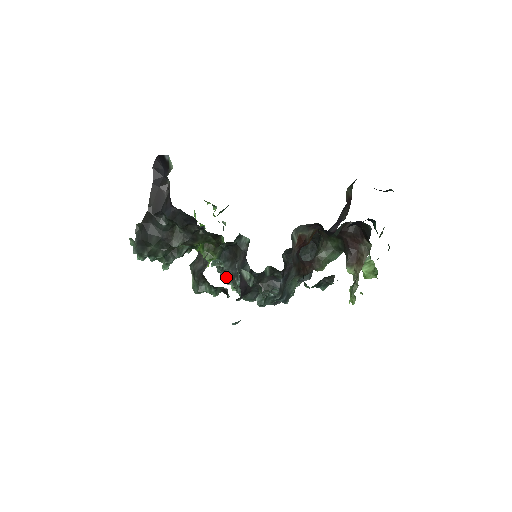
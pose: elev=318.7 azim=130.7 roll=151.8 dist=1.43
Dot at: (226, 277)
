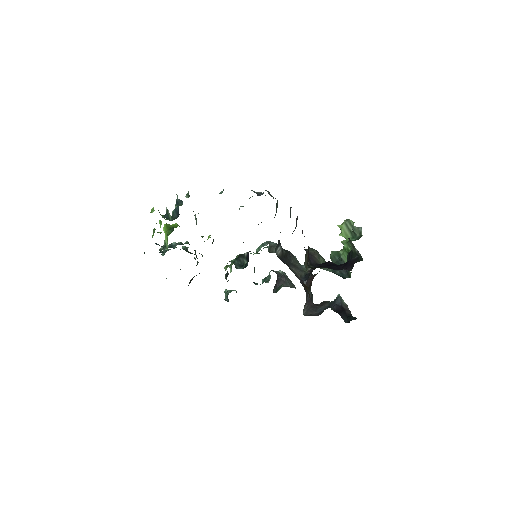
Dot at: occluded
